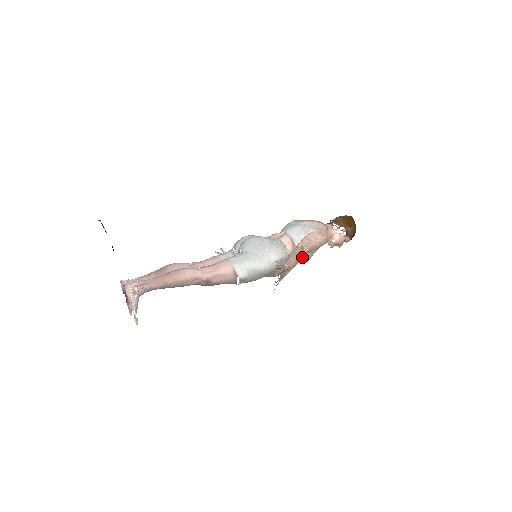
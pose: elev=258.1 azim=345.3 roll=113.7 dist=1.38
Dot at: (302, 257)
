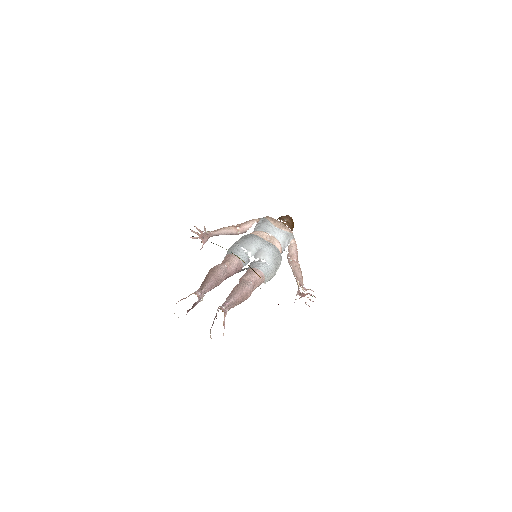
Dot at: occluded
